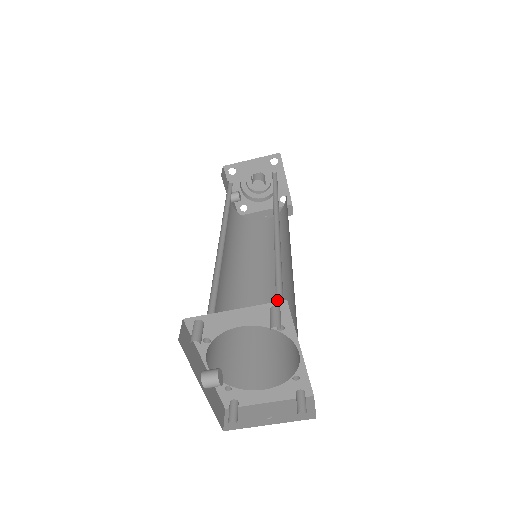
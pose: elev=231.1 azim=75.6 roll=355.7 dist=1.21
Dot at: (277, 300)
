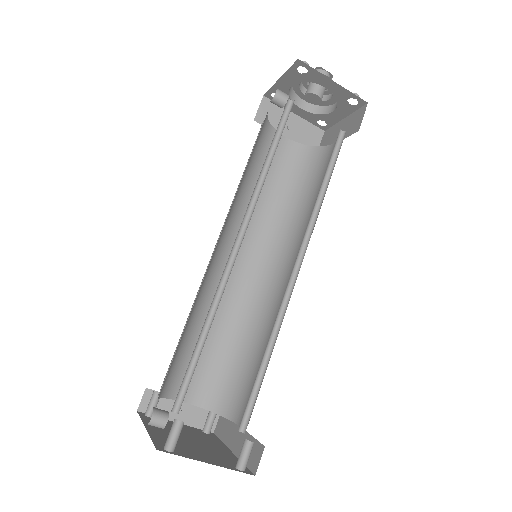
Dot at: (252, 389)
